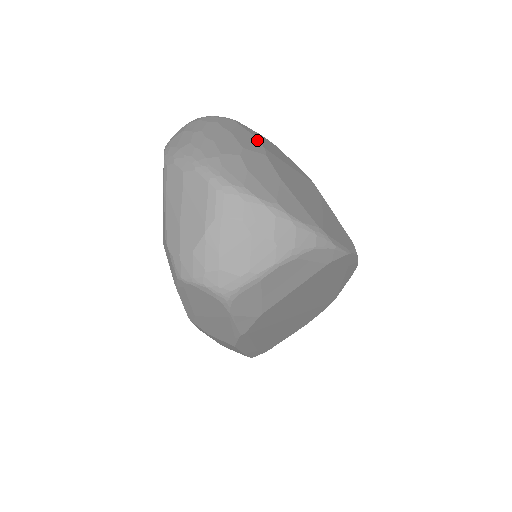
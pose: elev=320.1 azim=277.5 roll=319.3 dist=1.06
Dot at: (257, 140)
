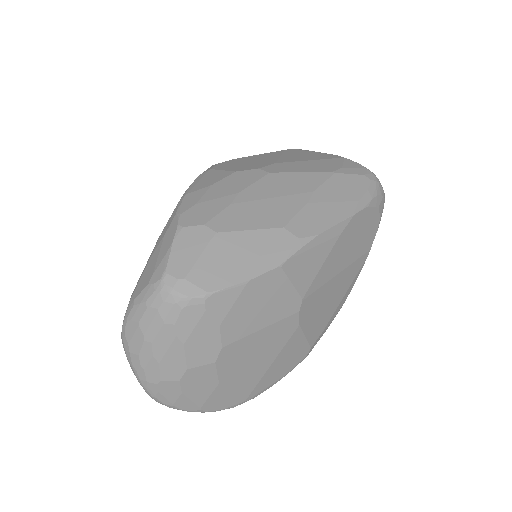
Dot at: (218, 335)
